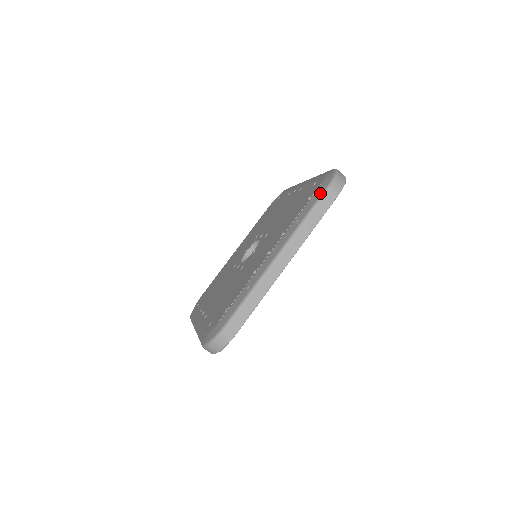
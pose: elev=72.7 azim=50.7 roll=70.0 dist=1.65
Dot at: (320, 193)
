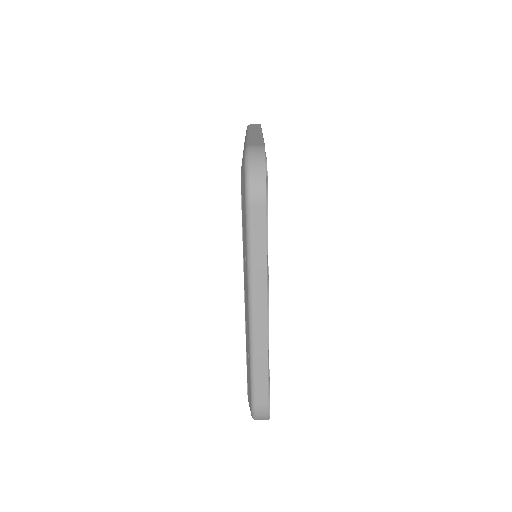
Dot at: (244, 211)
